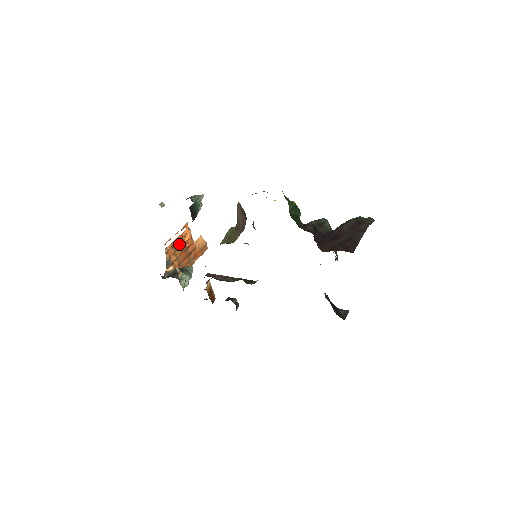
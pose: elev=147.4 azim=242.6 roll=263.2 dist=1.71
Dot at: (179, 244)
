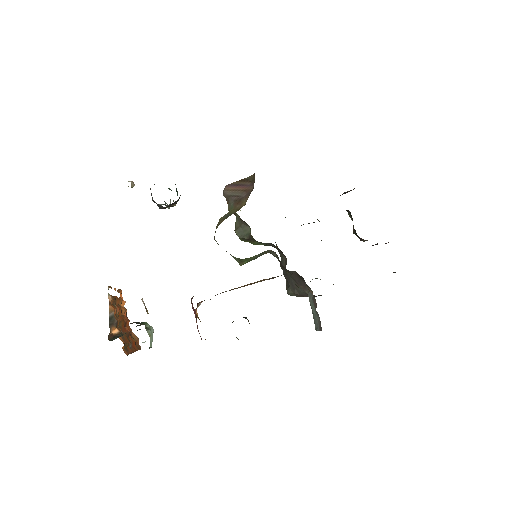
Dot at: (118, 307)
